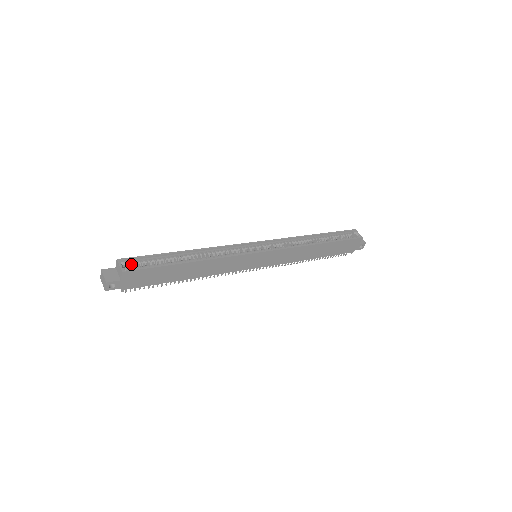
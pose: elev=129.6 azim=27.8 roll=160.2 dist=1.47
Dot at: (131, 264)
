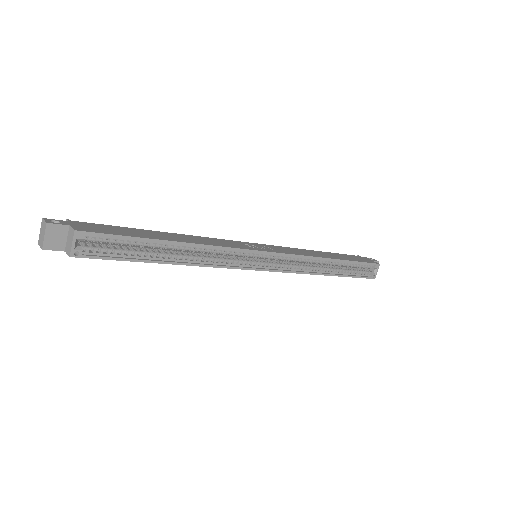
Dot at: (91, 240)
